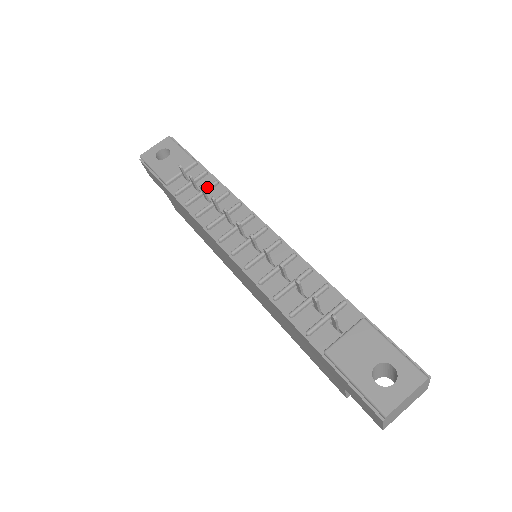
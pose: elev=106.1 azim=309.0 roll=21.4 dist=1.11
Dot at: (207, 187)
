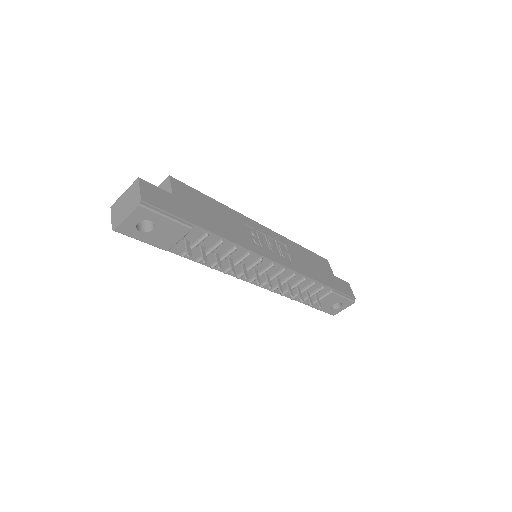
Dot at: occluded
